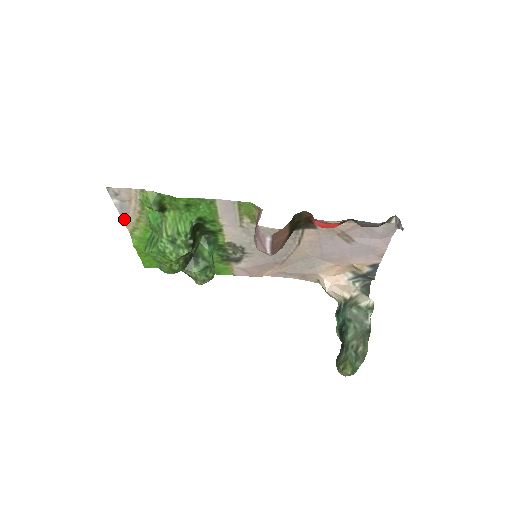
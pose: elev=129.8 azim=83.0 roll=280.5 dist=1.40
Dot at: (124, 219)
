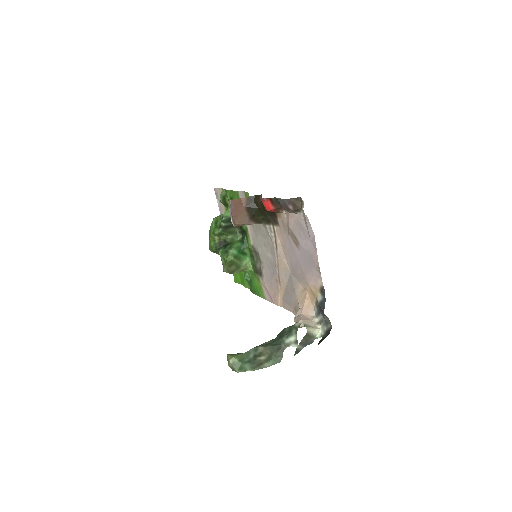
Dot at: occluded
